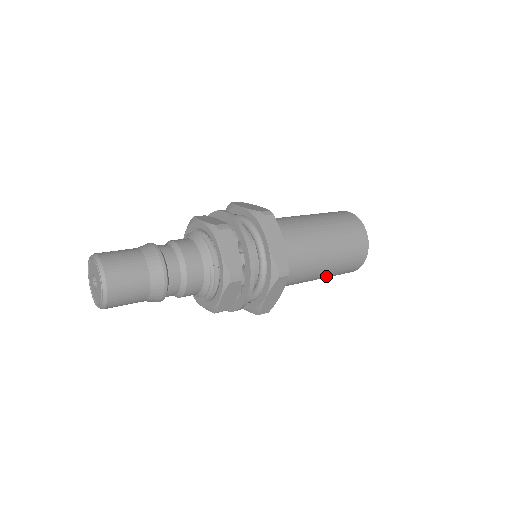
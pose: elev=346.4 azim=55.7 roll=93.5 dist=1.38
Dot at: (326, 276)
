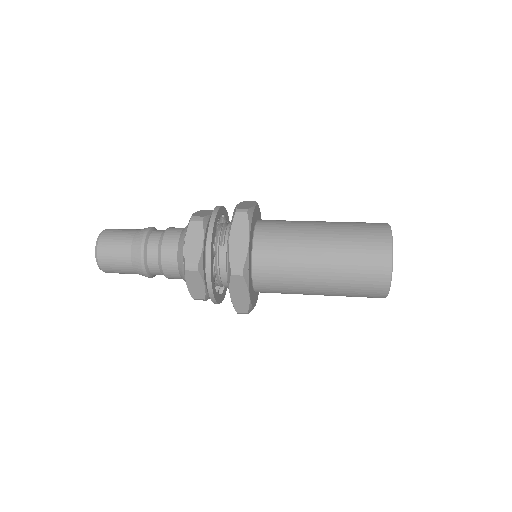
Dot at: occluded
